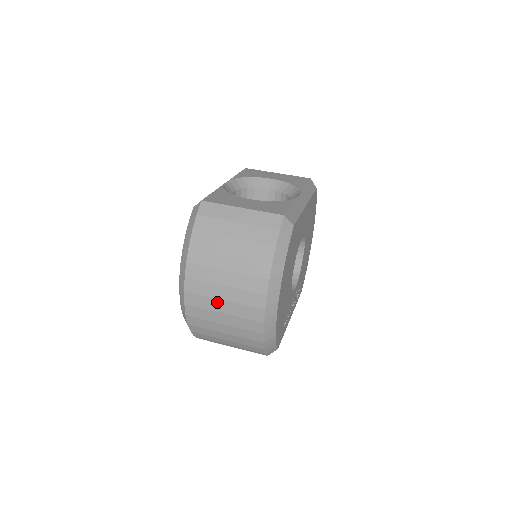
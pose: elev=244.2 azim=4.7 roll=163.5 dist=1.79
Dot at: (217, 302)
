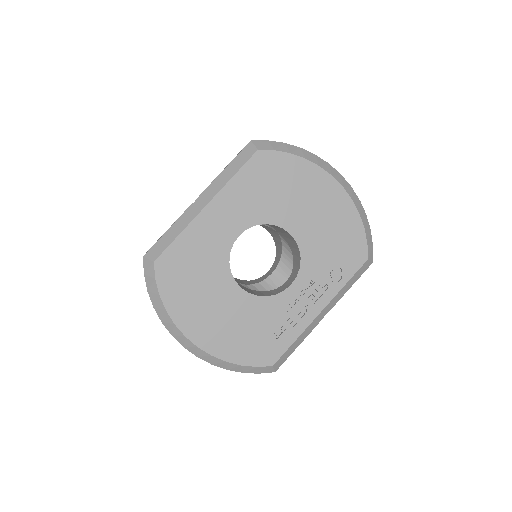
Dot at: occluded
